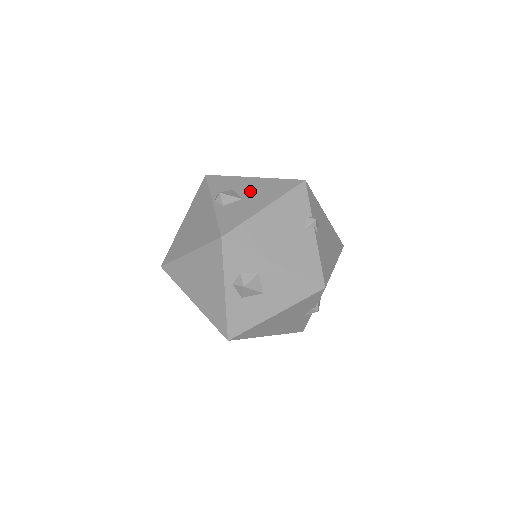
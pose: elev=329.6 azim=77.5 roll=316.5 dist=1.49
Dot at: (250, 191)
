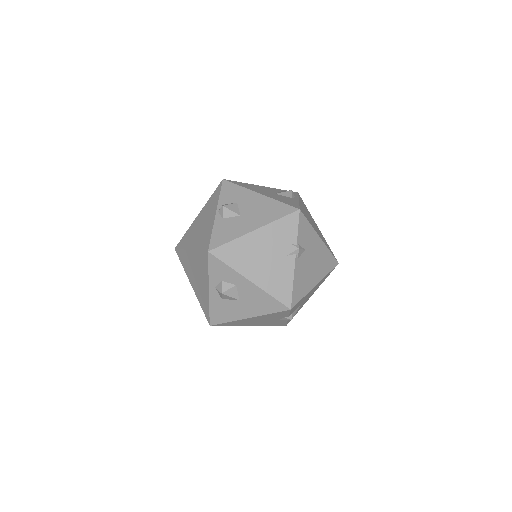
Dot at: (250, 209)
